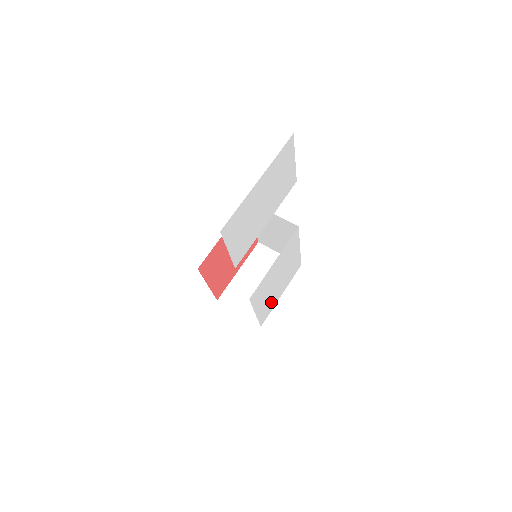
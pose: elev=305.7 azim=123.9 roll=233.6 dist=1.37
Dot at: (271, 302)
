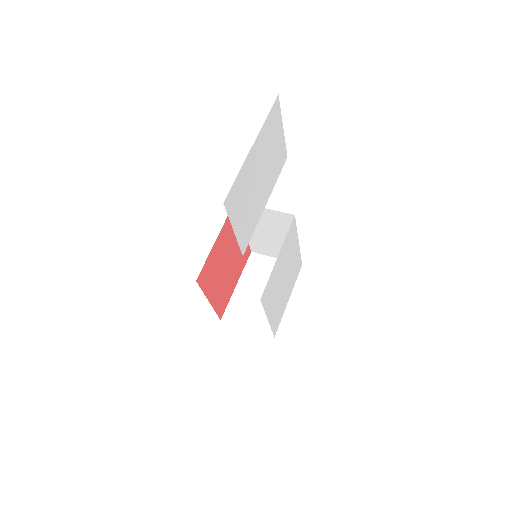
Dot at: (280, 307)
